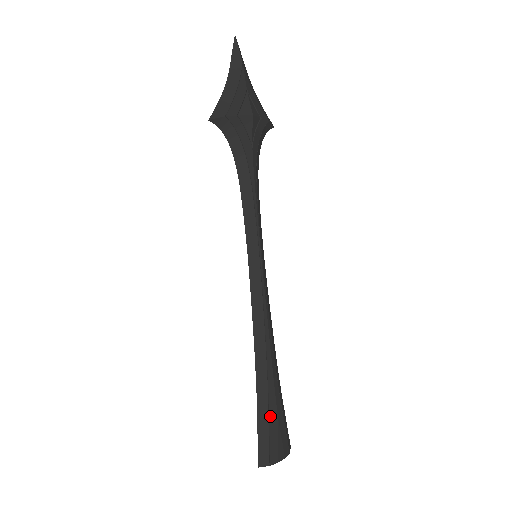
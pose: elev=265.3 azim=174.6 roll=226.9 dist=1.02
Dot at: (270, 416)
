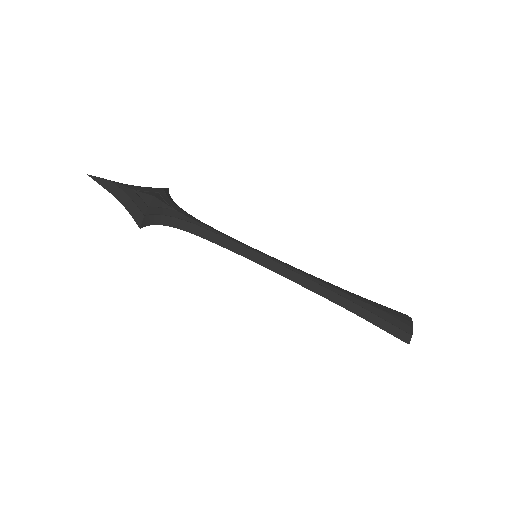
Dot at: (377, 314)
